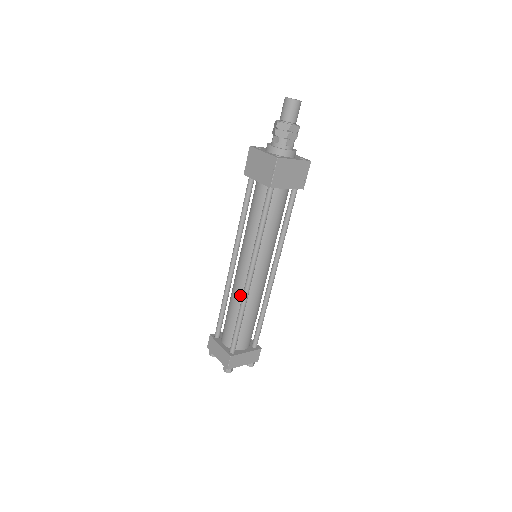
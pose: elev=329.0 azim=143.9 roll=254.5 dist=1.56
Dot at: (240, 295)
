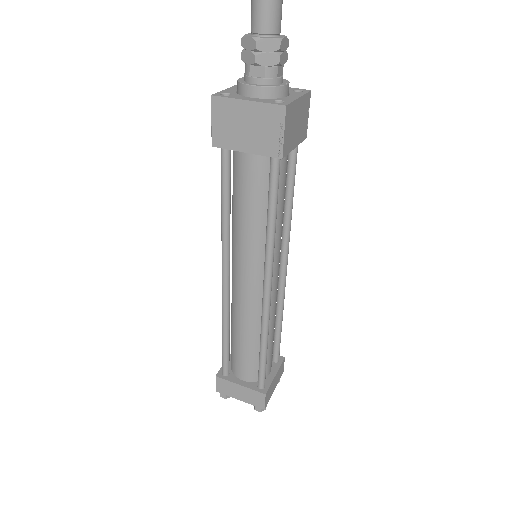
Dot at: (254, 317)
